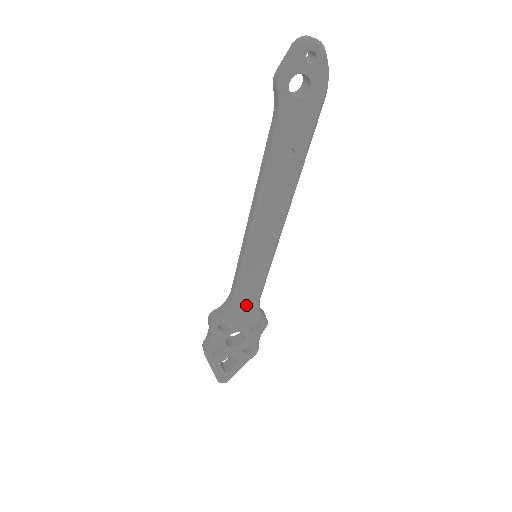
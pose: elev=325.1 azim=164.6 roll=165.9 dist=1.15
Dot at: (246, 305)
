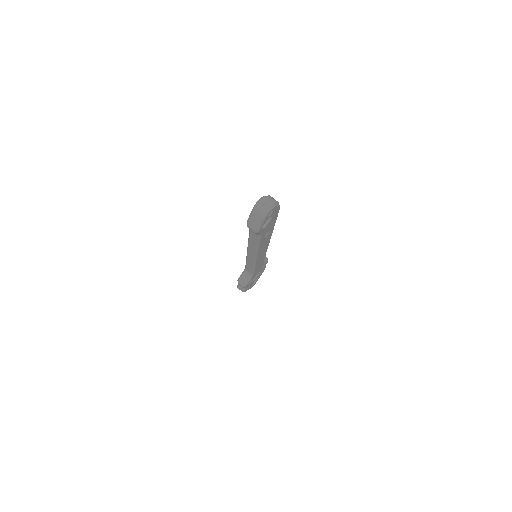
Dot at: (258, 269)
